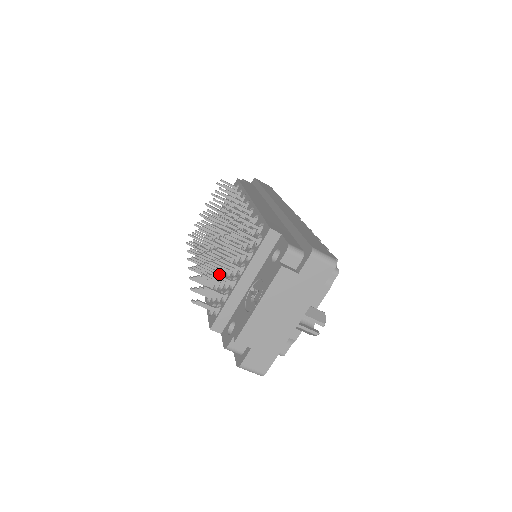
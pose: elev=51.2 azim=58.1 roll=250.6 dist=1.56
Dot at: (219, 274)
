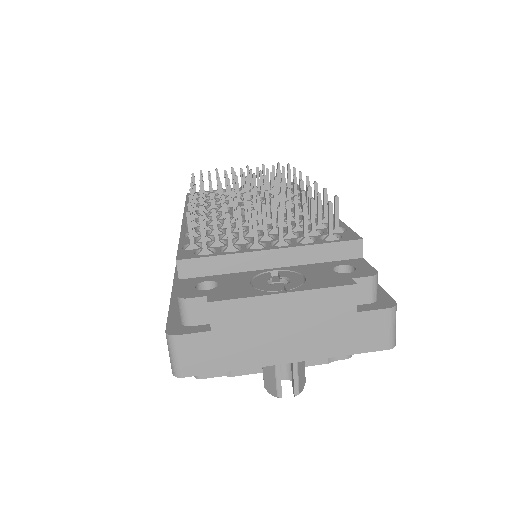
Dot at: occluded
